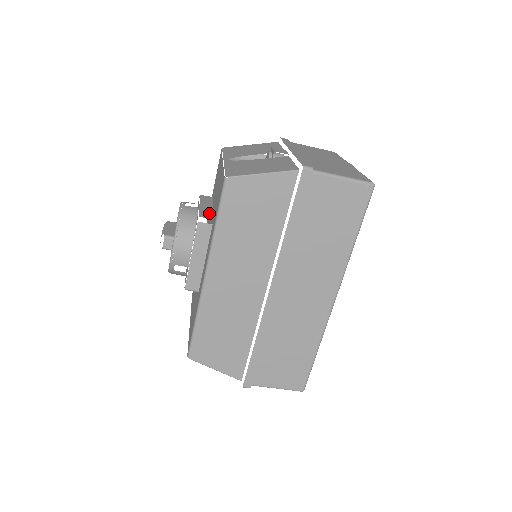
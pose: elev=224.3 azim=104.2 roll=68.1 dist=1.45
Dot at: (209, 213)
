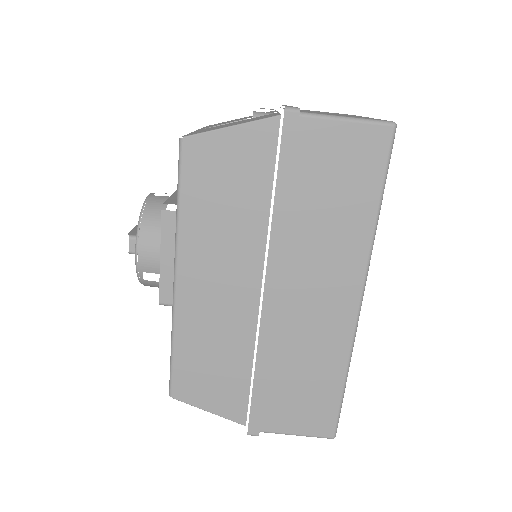
Dot at: occluded
